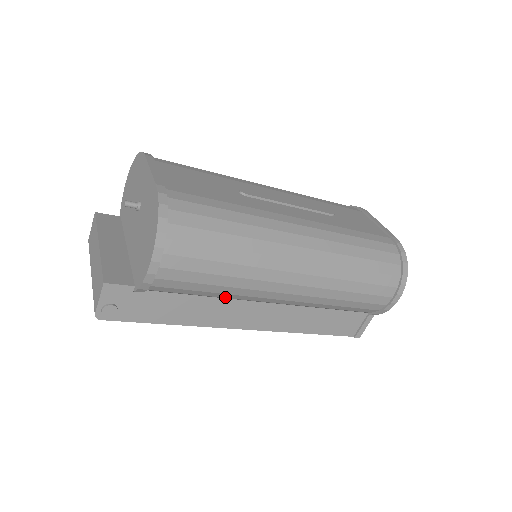
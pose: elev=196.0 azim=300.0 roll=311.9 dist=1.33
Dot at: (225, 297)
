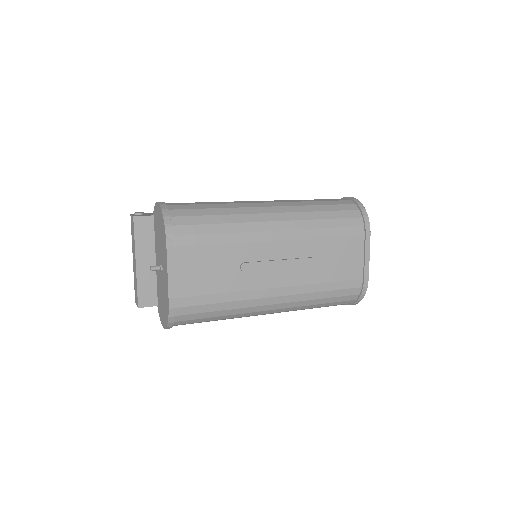
Dot at: occluded
